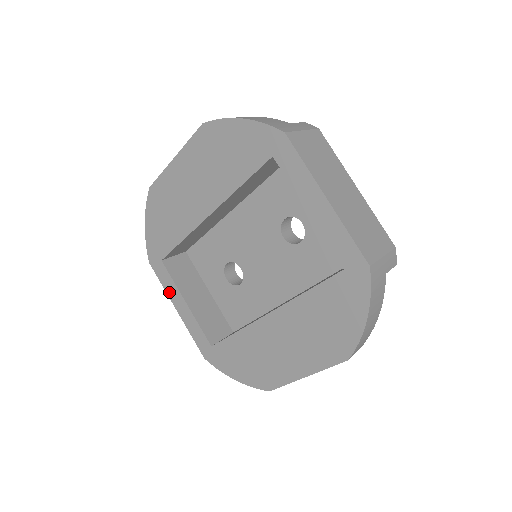
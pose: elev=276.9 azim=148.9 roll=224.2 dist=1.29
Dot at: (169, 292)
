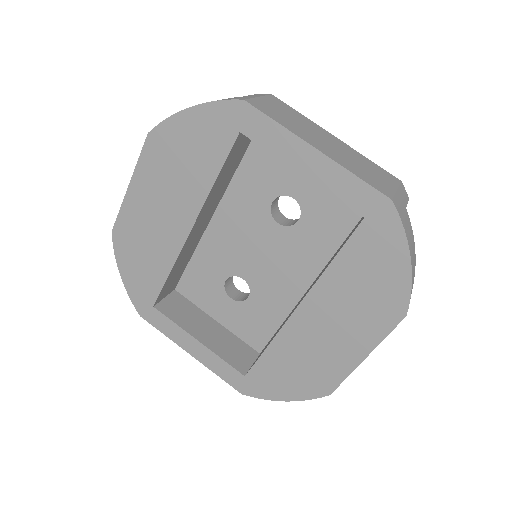
Dot at: (174, 338)
